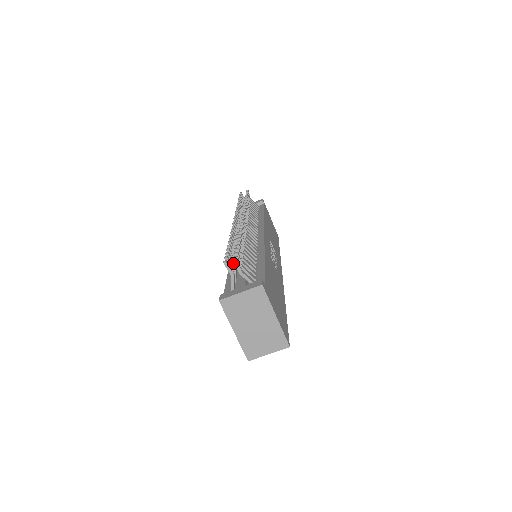
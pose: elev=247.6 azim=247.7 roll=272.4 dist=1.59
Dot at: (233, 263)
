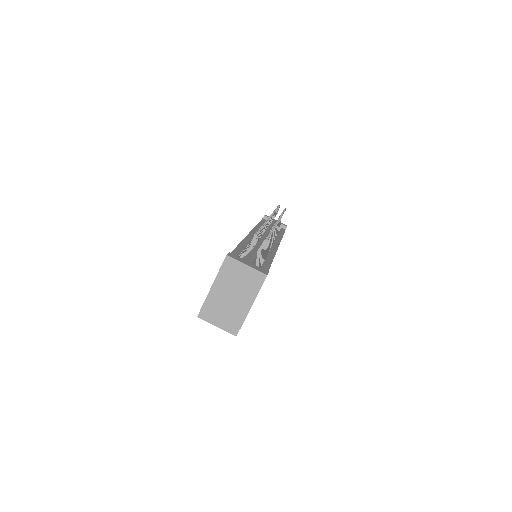
Dot at: (256, 241)
